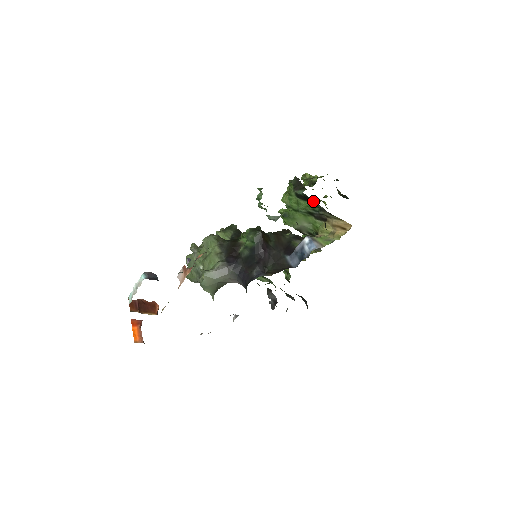
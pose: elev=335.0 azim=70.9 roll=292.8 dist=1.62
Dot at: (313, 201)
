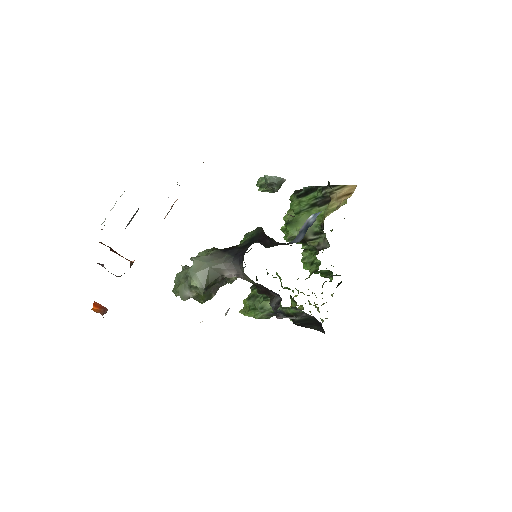
Dot at: (314, 190)
